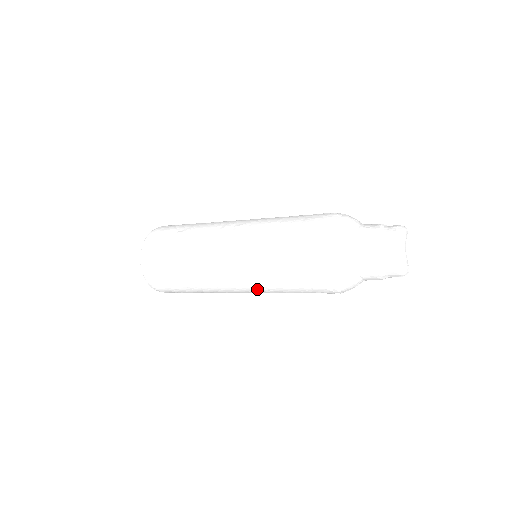
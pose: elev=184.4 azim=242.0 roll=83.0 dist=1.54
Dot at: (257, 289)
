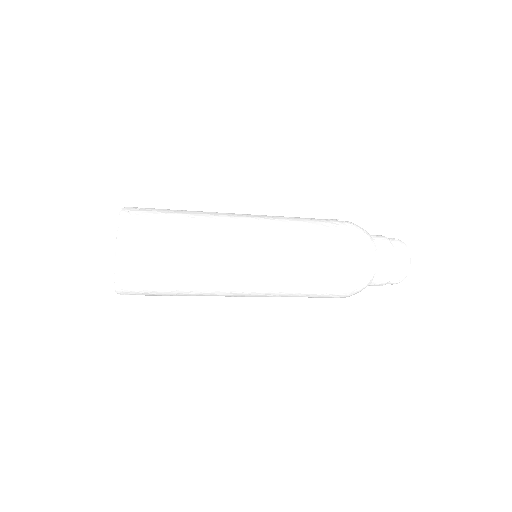
Dot at: occluded
